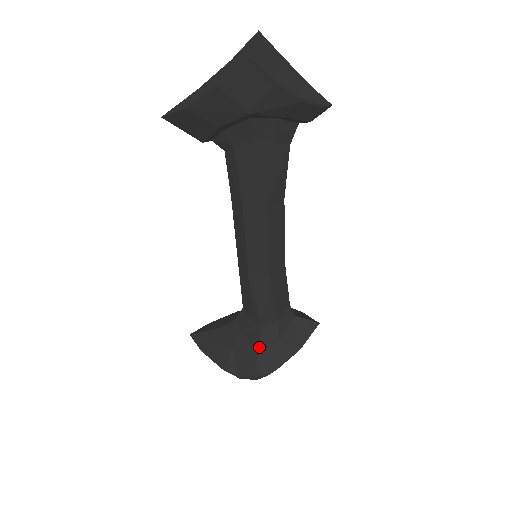
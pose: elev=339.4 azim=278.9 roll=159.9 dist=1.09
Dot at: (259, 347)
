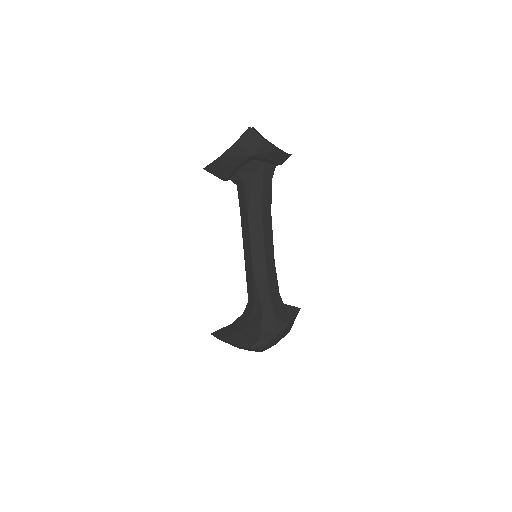
Dot at: (261, 322)
